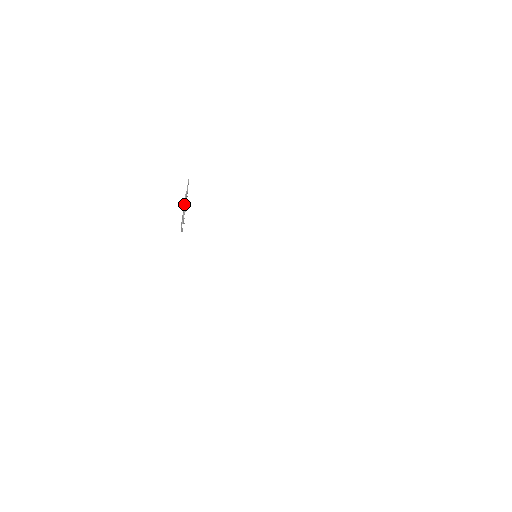
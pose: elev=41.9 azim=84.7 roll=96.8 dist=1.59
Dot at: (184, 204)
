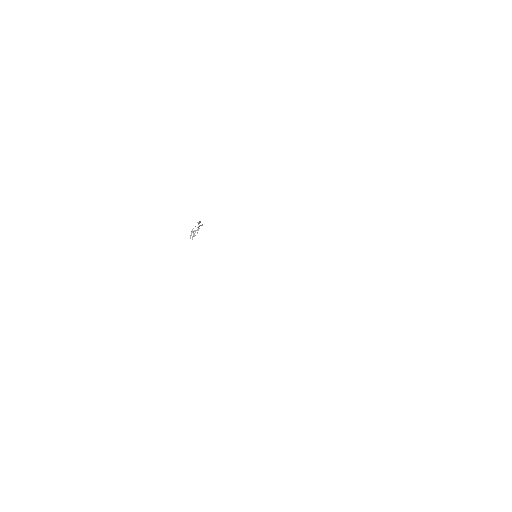
Dot at: occluded
